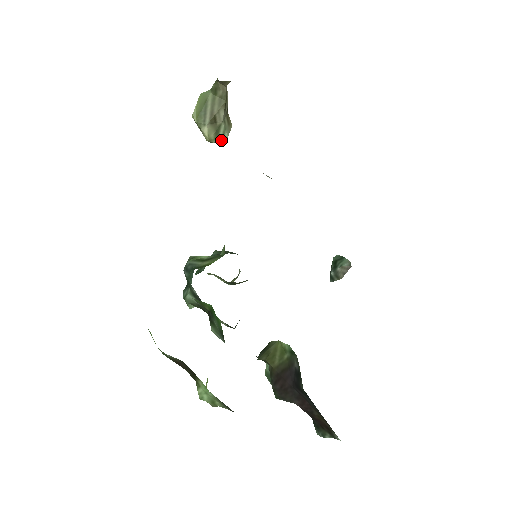
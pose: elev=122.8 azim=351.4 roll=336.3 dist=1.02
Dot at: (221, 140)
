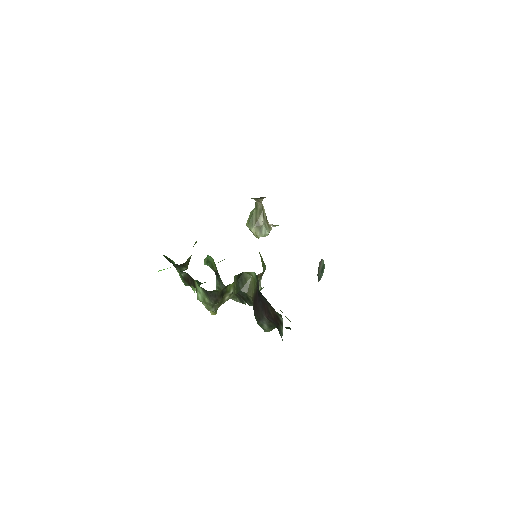
Dot at: (265, 236)
